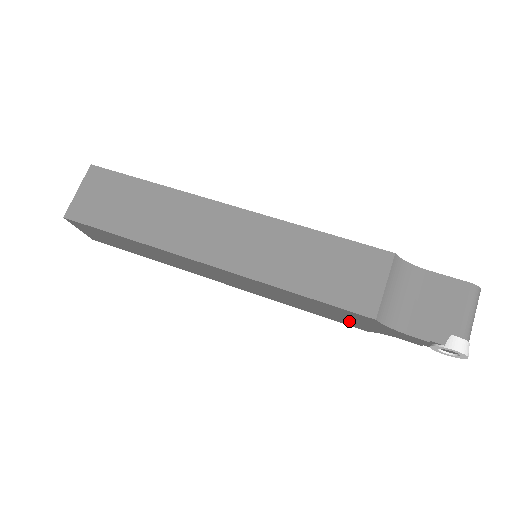
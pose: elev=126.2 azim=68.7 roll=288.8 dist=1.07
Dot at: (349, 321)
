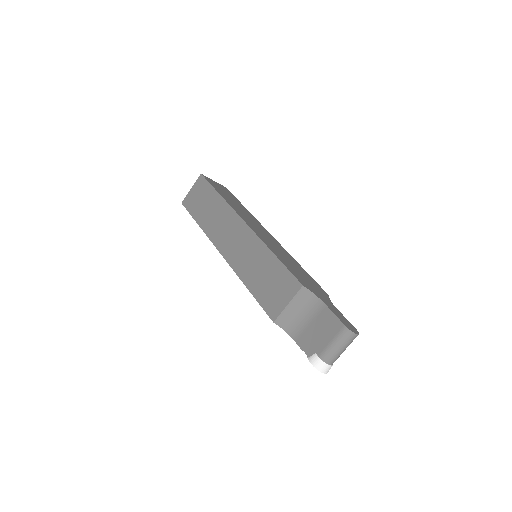
Dot at: occluded
